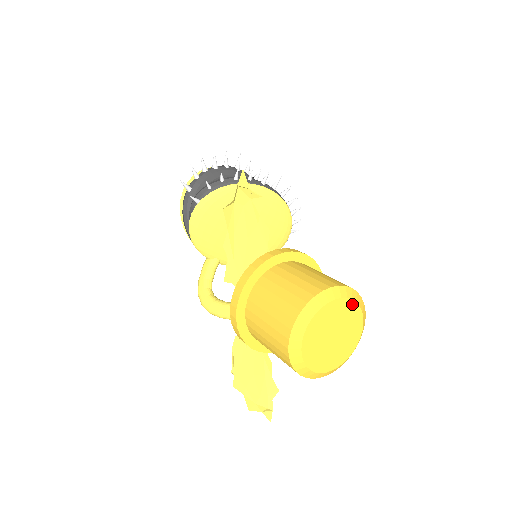
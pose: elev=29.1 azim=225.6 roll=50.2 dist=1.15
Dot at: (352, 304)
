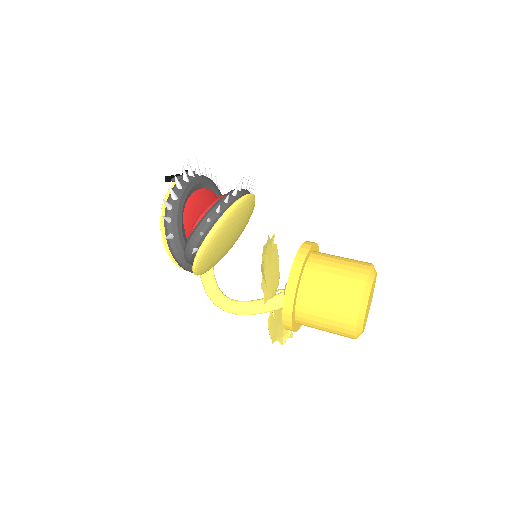
Dot at: occluded
